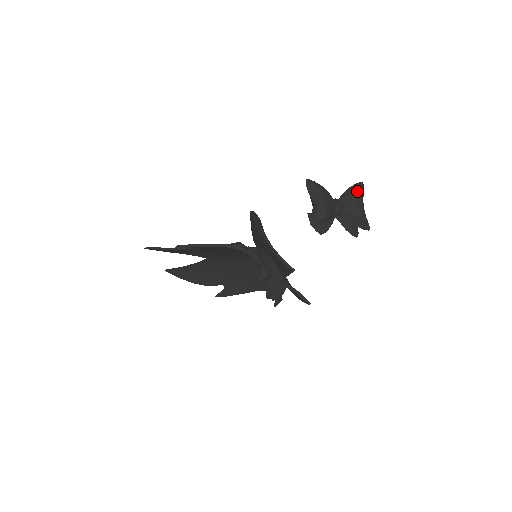
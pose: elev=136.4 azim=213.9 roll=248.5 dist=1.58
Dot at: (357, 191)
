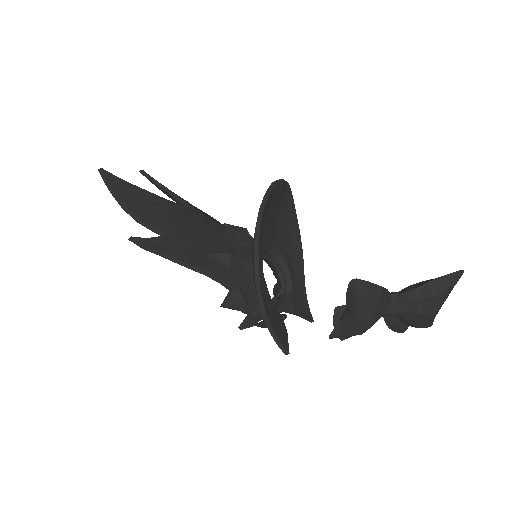
Dot at: (440, 294)
